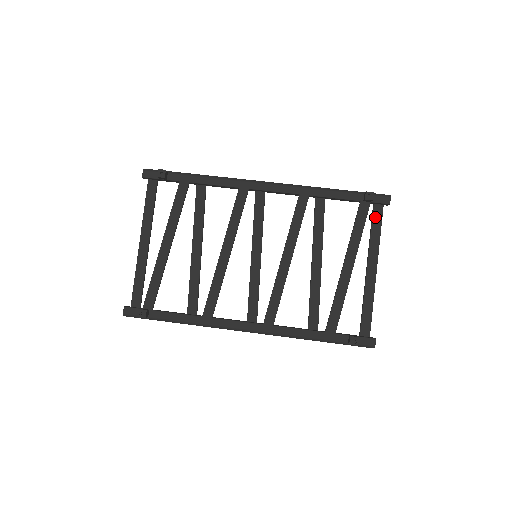
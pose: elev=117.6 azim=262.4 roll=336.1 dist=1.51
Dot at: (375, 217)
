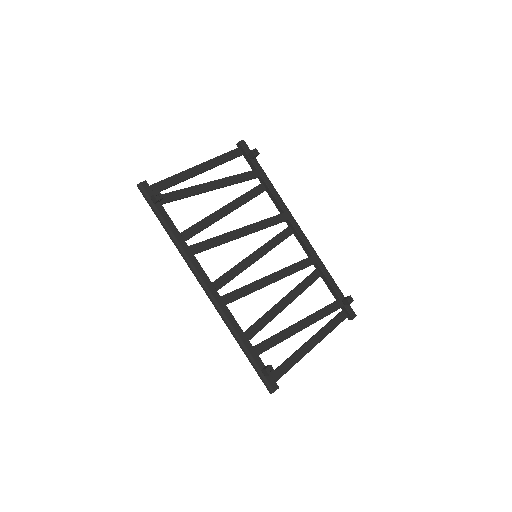
Dot at: (338, 317)
